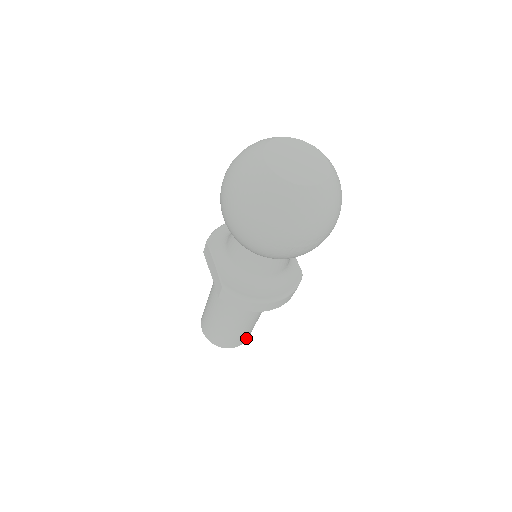
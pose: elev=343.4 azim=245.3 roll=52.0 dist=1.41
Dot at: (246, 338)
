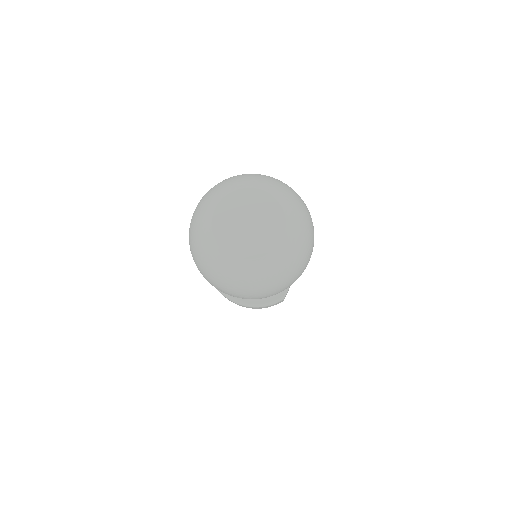
Dot at: occluded
